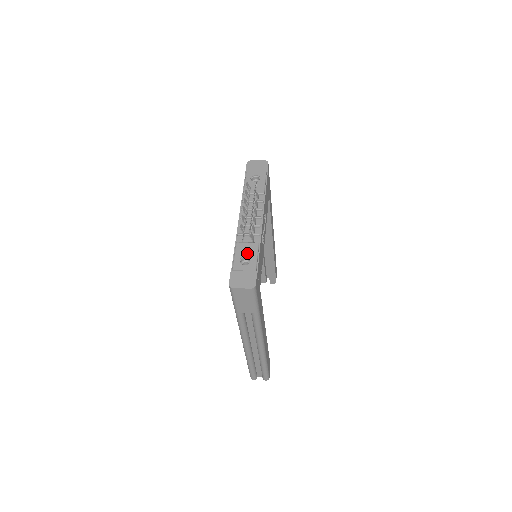
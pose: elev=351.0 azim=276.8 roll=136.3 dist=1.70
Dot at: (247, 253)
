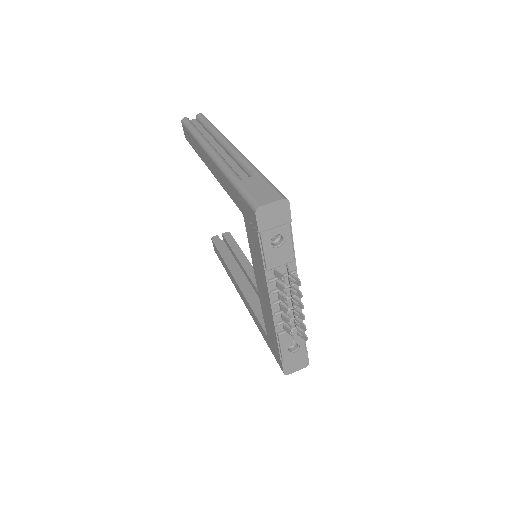
Dot at: (294, 341)
